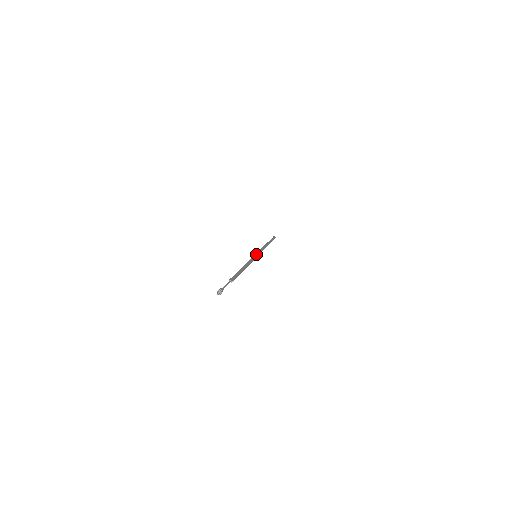
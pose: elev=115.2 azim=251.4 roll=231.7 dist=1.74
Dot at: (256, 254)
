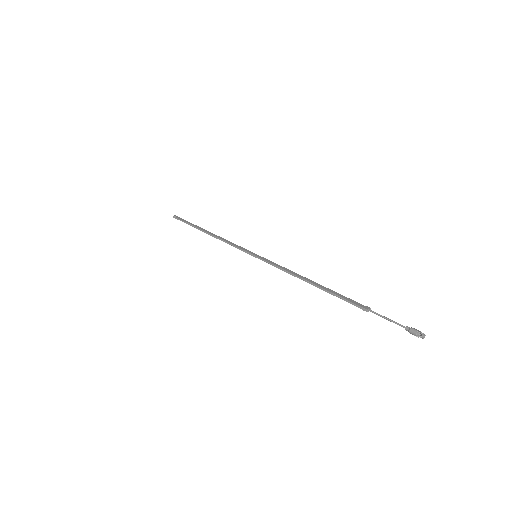
Dot at: (252, 253)
